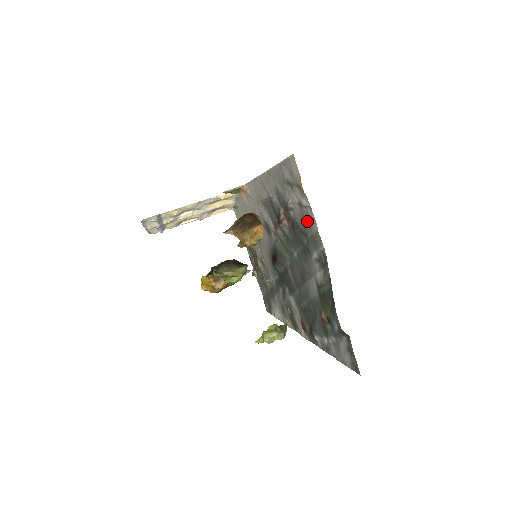
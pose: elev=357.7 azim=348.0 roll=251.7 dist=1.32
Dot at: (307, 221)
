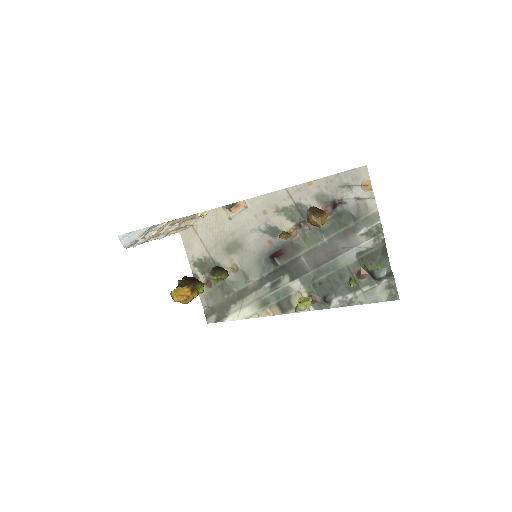
Dot at: (363, 208)
